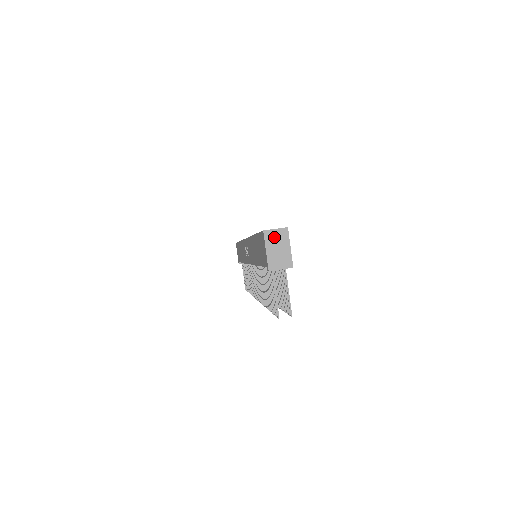
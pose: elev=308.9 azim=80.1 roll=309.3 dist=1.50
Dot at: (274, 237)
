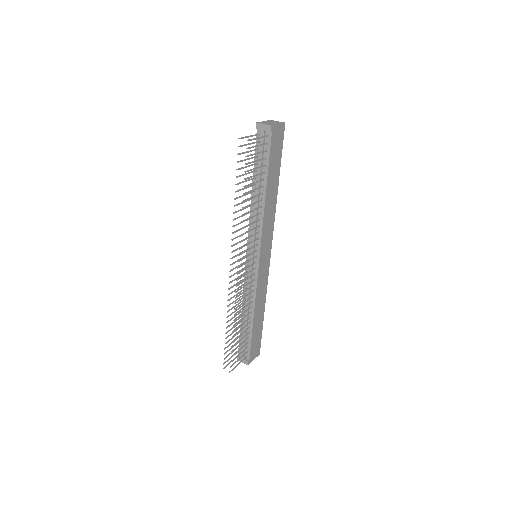
Dot at: (274, 121)
